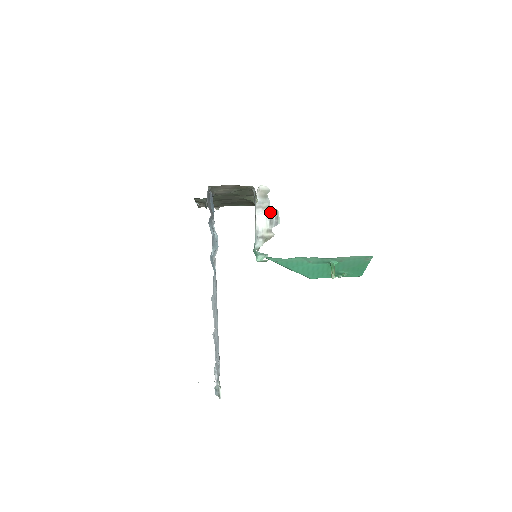
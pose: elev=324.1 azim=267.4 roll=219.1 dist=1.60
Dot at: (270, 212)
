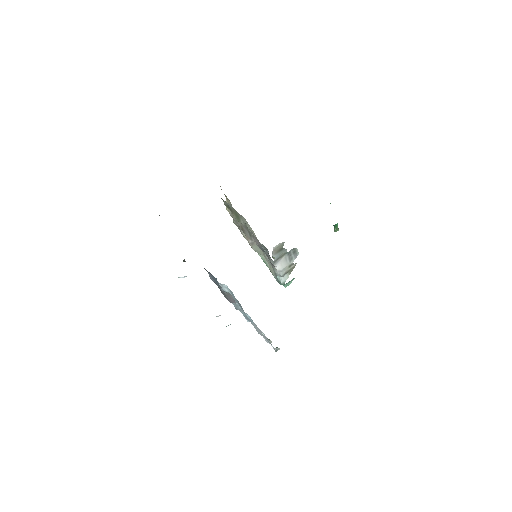
Dot at: (288, 254)
